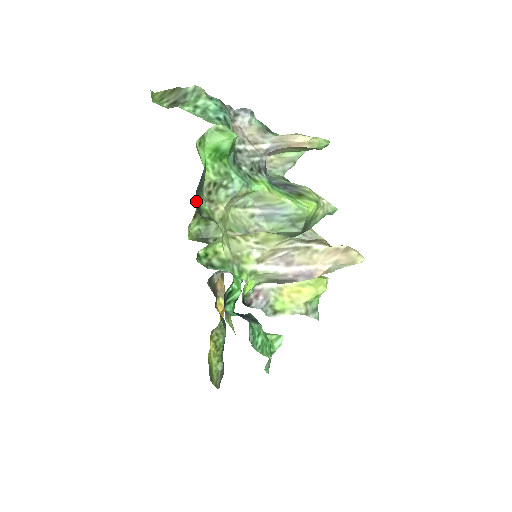
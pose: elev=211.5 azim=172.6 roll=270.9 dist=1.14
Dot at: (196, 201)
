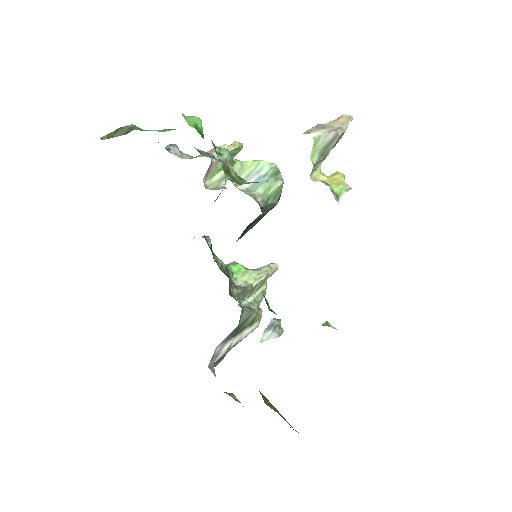
Dot at: occluded
